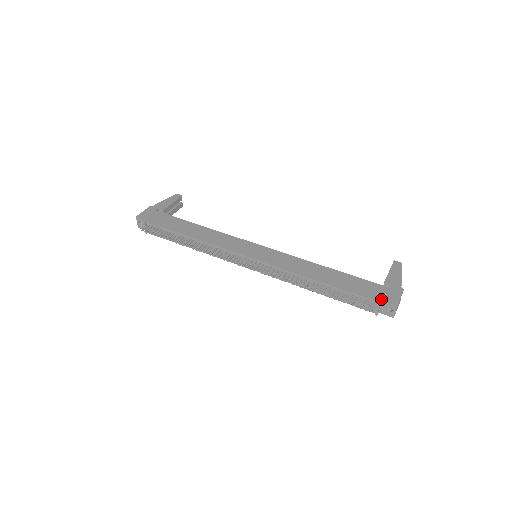
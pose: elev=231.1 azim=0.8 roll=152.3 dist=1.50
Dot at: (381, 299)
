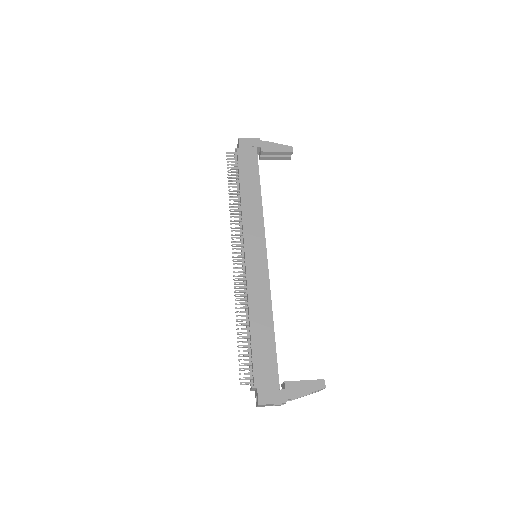
Dot at: (259, 387)
